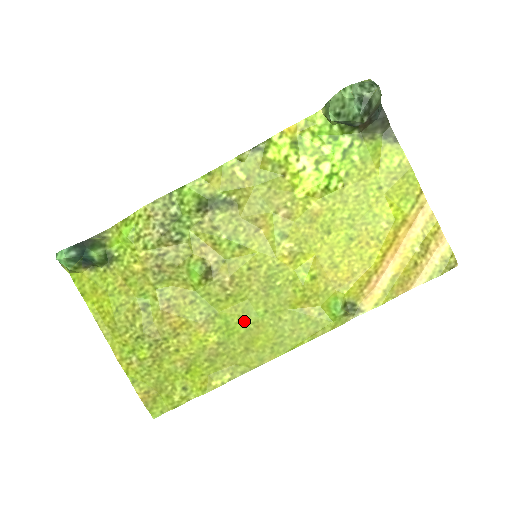
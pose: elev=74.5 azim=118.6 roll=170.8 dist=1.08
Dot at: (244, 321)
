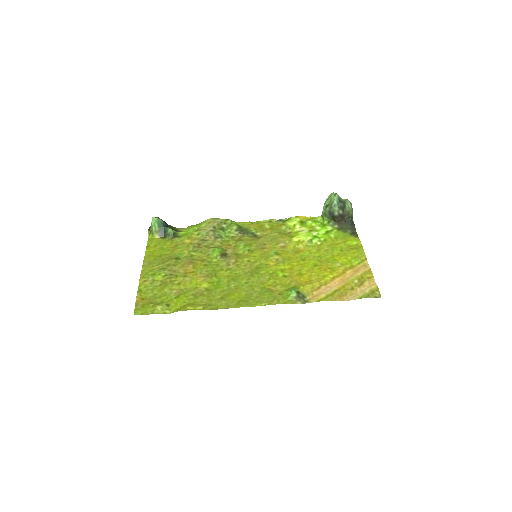
Dot at: (230, 284)
